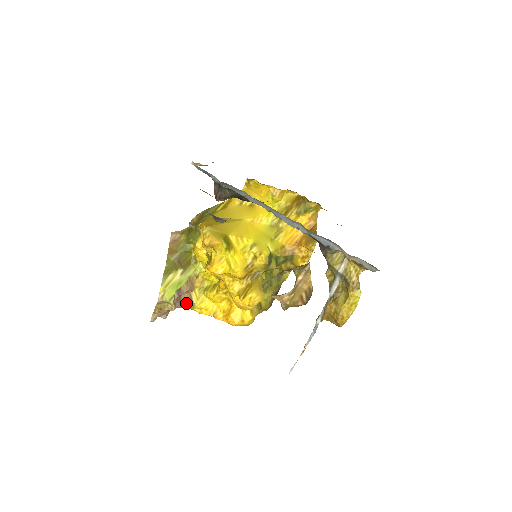
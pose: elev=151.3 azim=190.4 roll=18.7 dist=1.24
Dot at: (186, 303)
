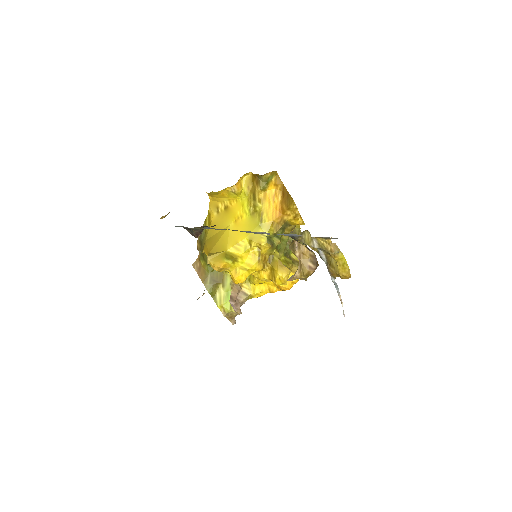
Dot at: (244, 299)
